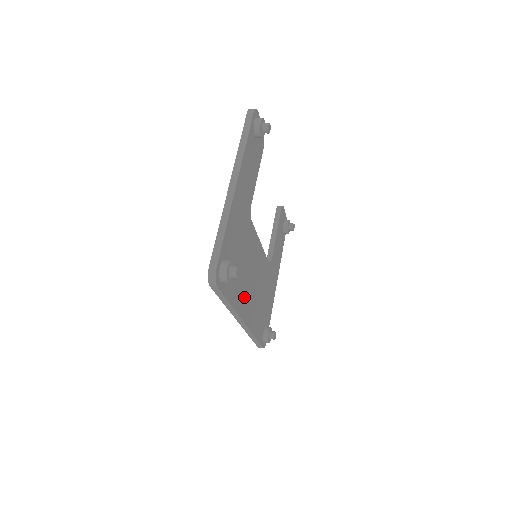
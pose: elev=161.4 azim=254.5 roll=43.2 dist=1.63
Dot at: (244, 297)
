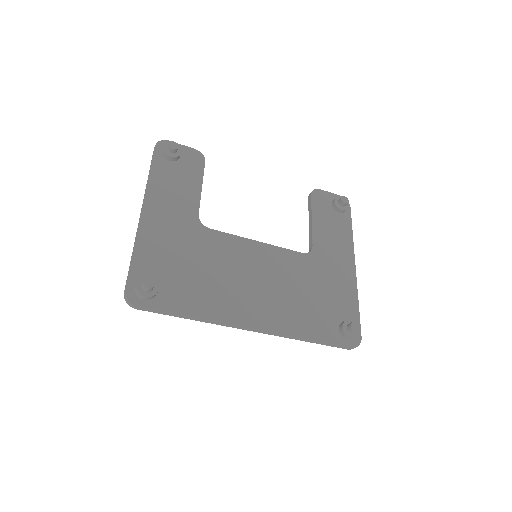
Dot at: (233, 302)
